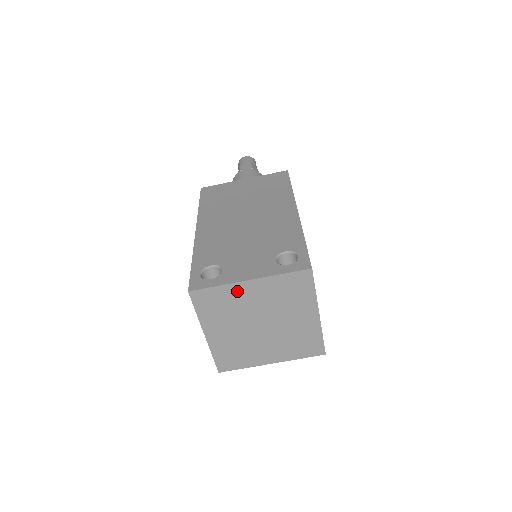
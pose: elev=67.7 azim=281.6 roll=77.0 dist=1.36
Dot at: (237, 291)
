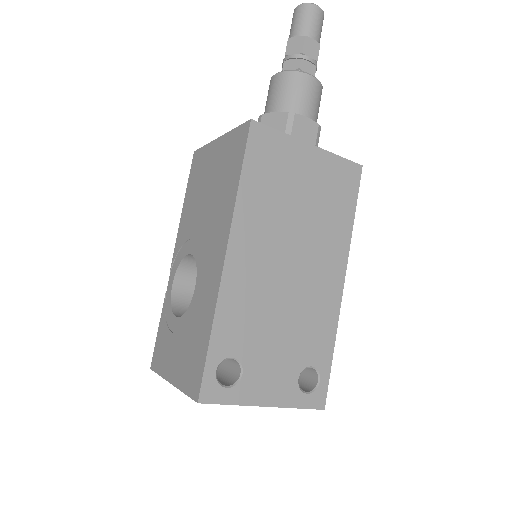
Dot at: occluded
